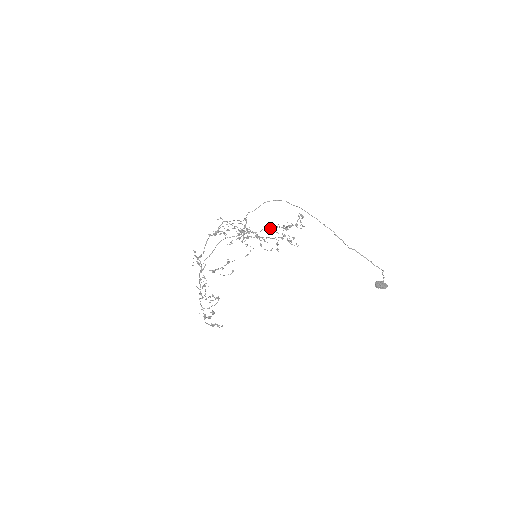
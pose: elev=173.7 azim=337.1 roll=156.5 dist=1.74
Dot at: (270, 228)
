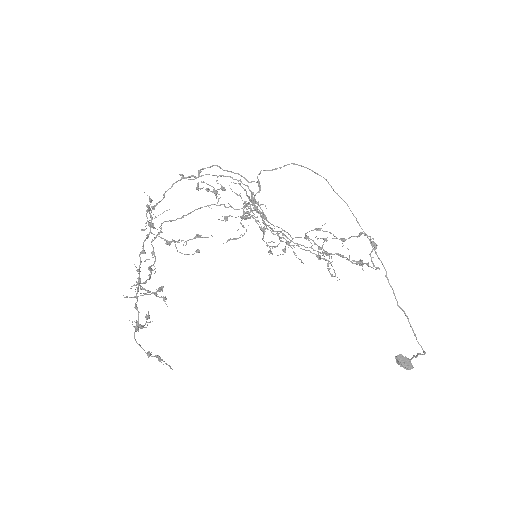
Dot at: (331, 253)
